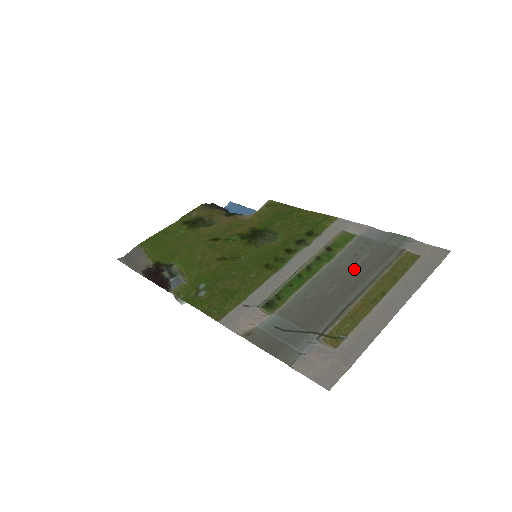
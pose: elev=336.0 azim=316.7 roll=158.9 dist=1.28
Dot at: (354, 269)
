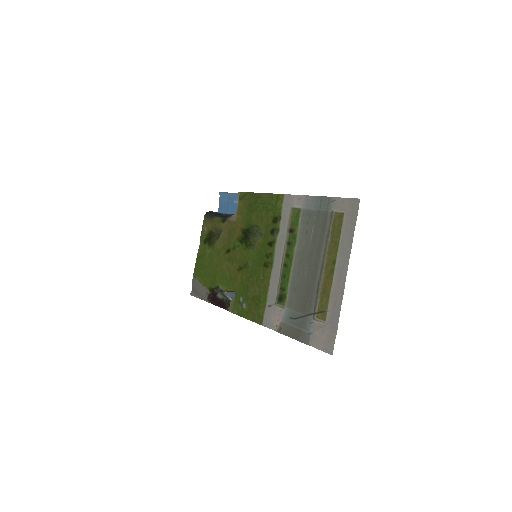
Dot at: (311, 247)
